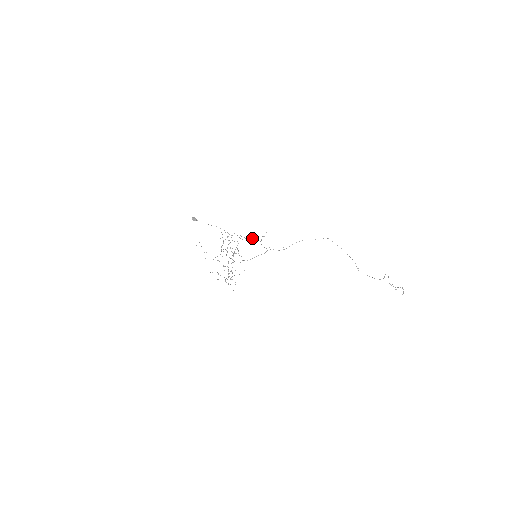
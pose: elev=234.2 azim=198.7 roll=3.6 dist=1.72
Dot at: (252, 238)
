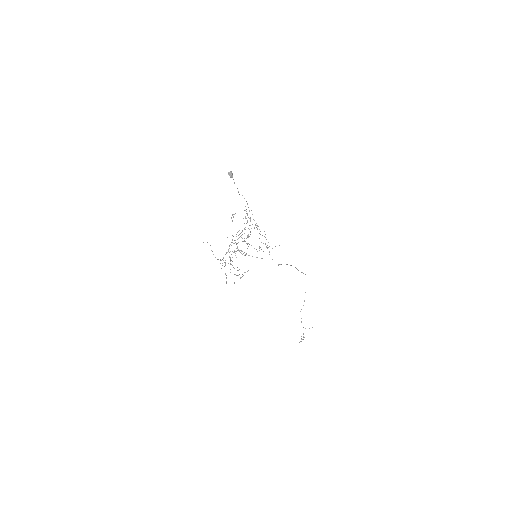
Dot at: occluded
